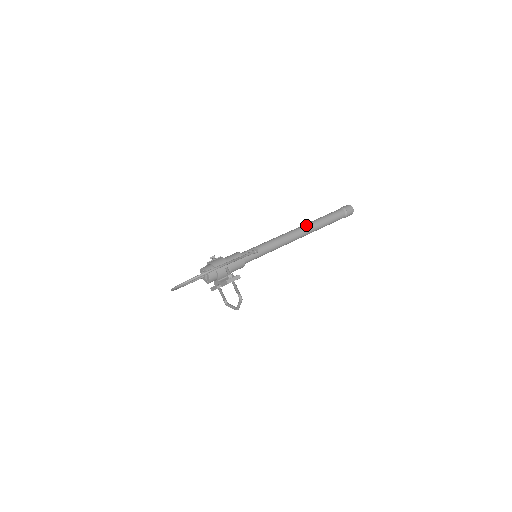
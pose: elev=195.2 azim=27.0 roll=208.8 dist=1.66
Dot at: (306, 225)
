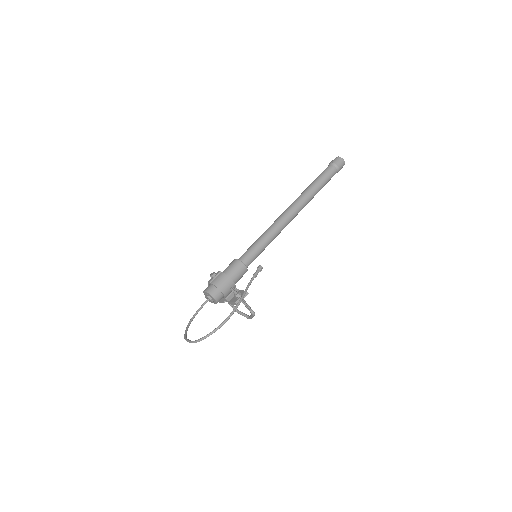
Dot at: (299, 200)
